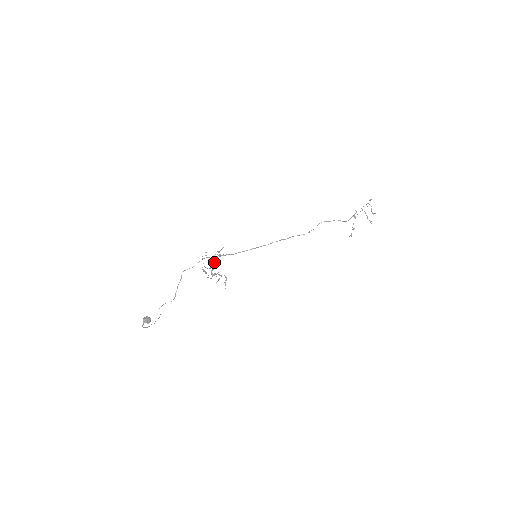
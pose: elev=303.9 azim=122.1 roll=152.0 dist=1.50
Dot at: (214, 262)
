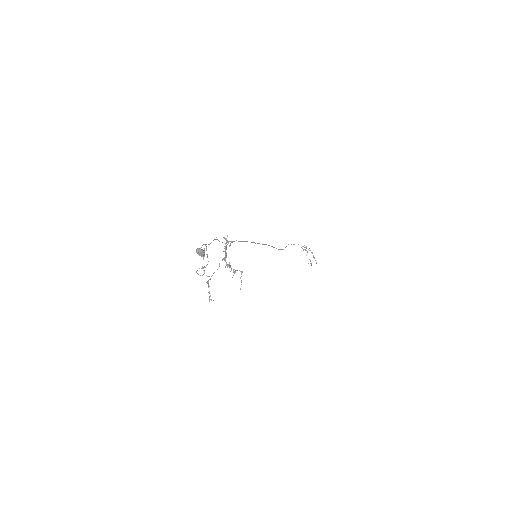
Dot at: (225, 250)
